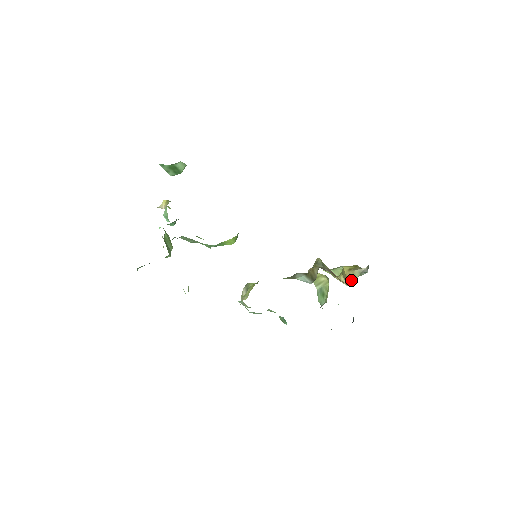
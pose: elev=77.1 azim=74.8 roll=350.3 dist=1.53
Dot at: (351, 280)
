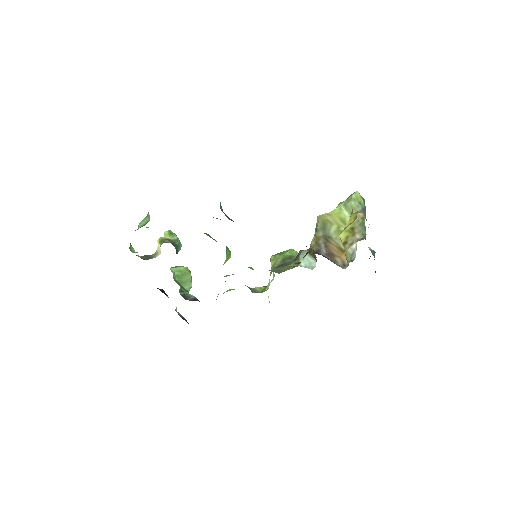
Dot at: occluded
